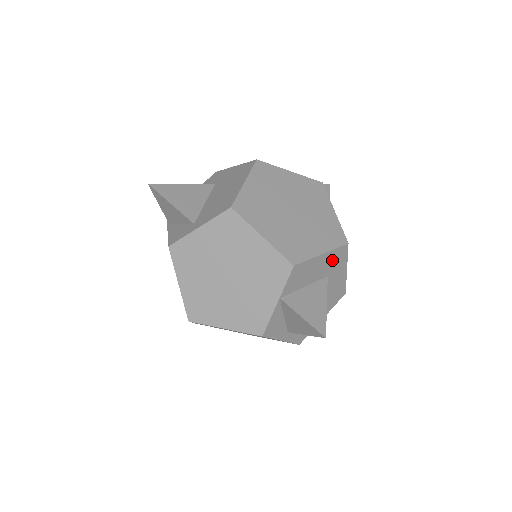
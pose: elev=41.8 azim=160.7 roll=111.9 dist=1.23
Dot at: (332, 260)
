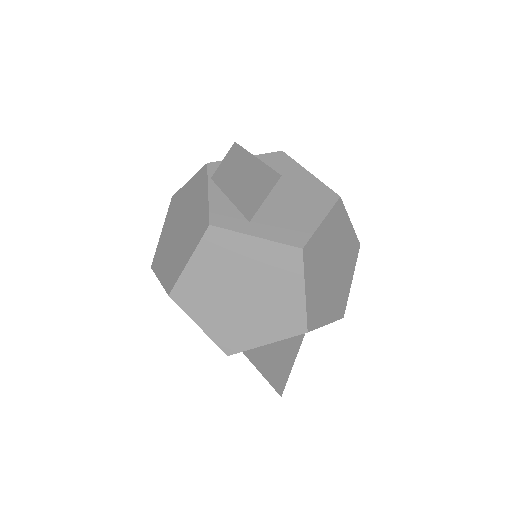
Dot at: occluded
